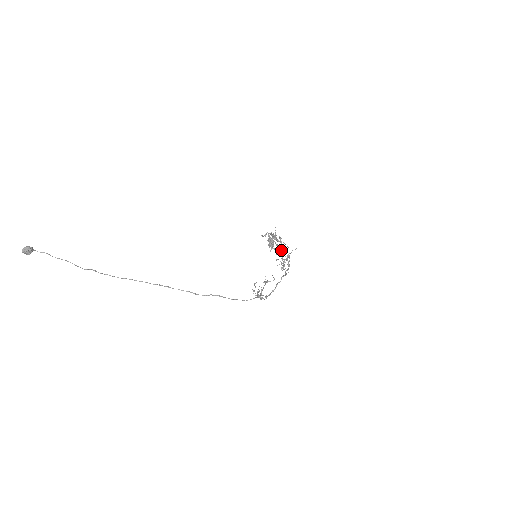
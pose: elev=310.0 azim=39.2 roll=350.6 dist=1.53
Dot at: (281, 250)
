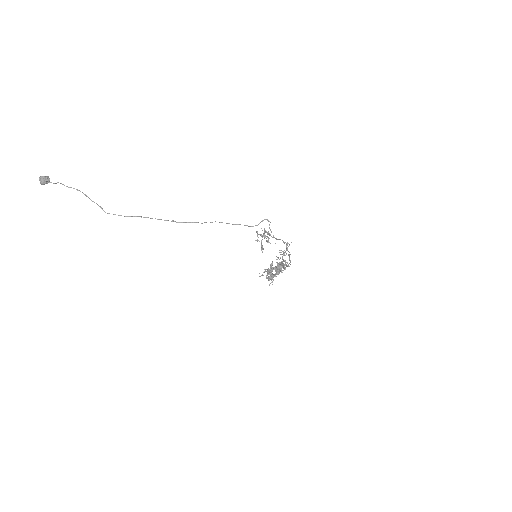
Dot at: (280, 266)
